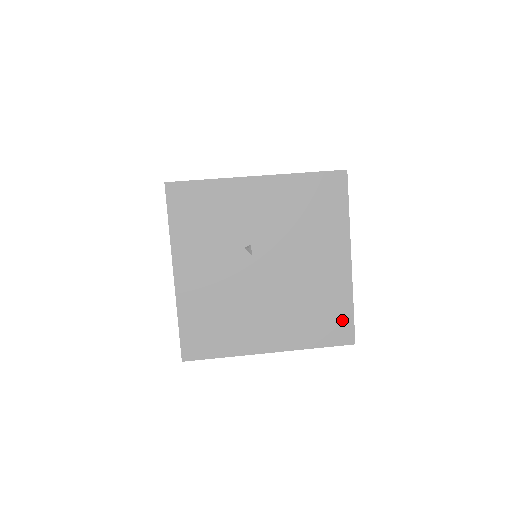
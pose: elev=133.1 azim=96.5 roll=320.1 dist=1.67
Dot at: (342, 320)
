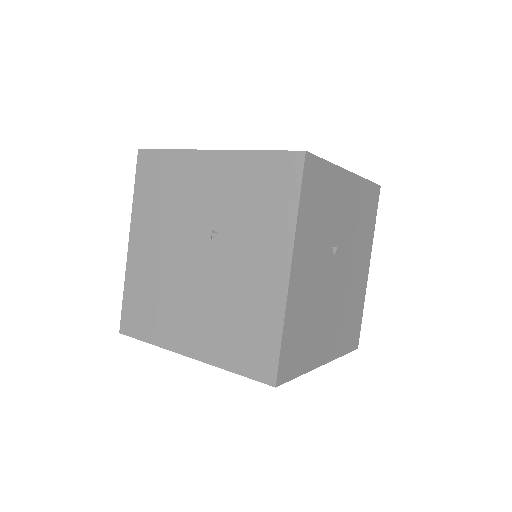
Dot at: (357, 326)
